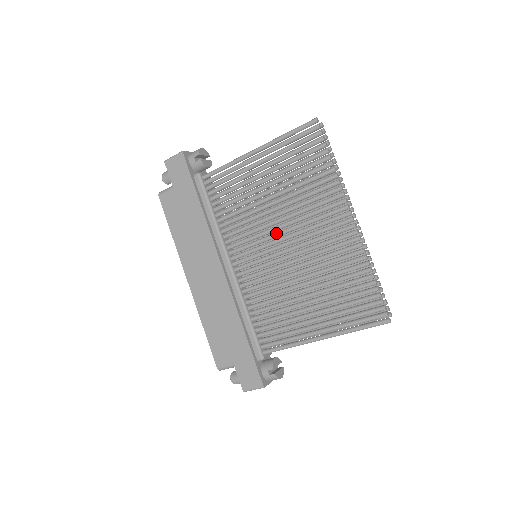
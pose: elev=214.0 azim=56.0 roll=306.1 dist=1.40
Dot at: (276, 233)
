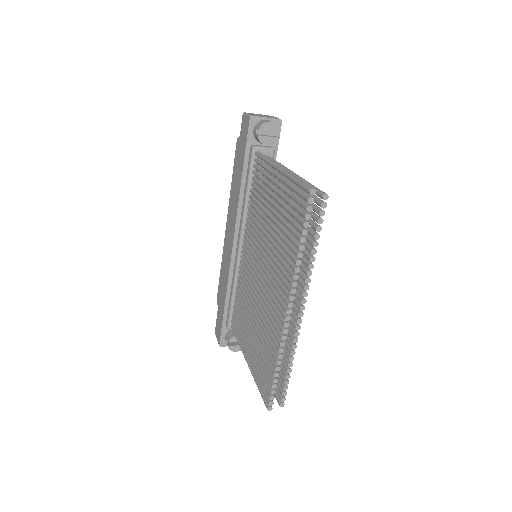
Dot at: (260, 257)
